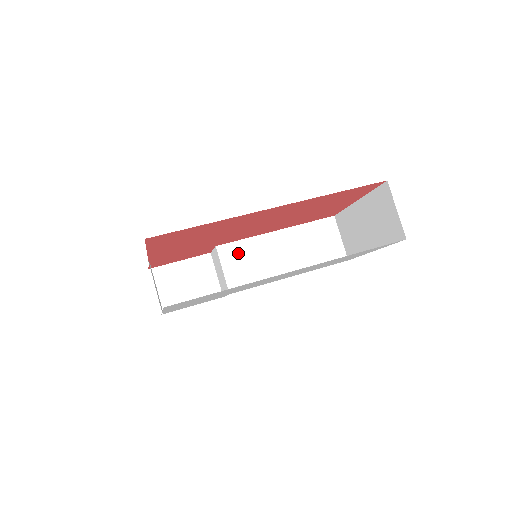
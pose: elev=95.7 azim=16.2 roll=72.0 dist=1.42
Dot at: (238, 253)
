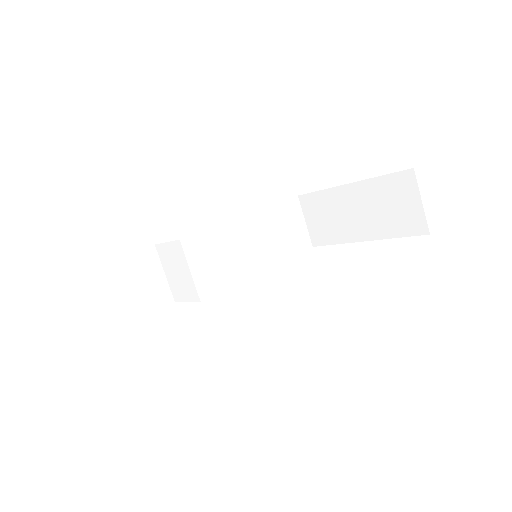
Dot at: (206, 247)
